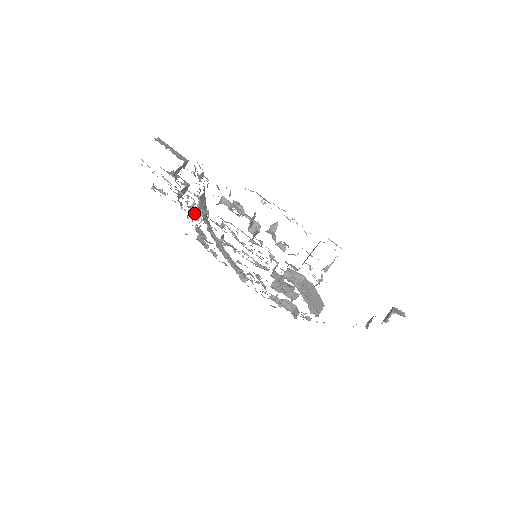
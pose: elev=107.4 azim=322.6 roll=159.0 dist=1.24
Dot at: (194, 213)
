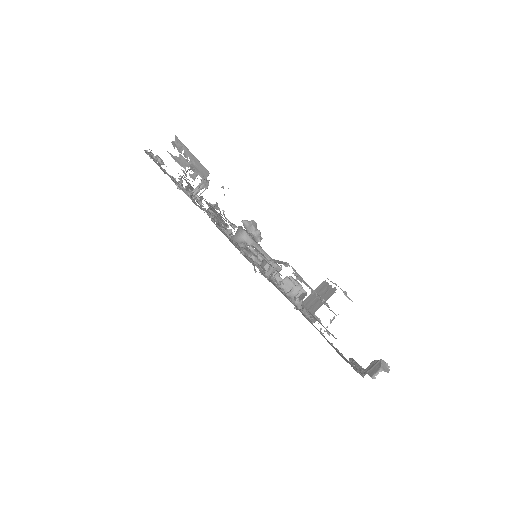
Dot at: occluded
